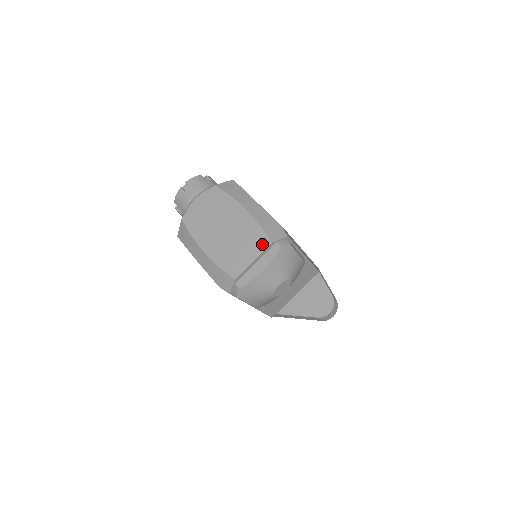
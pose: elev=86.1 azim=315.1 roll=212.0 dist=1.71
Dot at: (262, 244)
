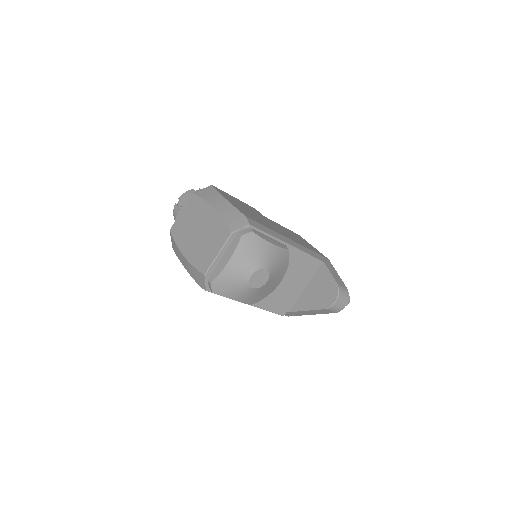
Dot at: (225, 237)
